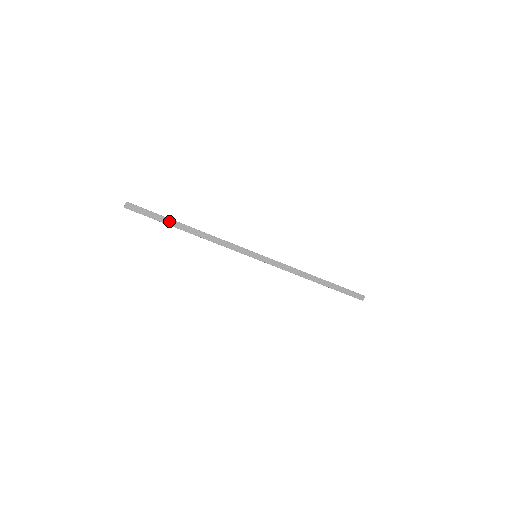
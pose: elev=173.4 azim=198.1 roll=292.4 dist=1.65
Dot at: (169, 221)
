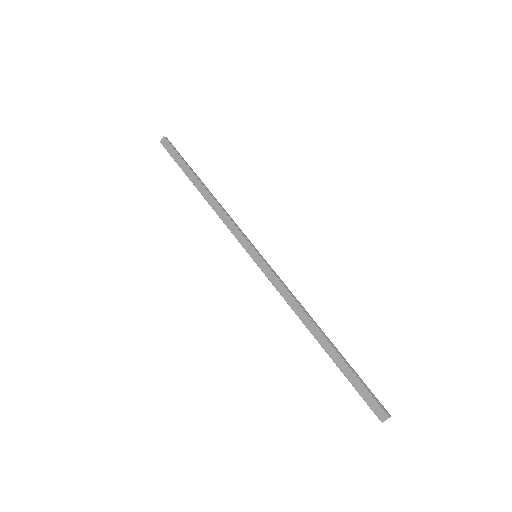
Dot at: (188, 171)
